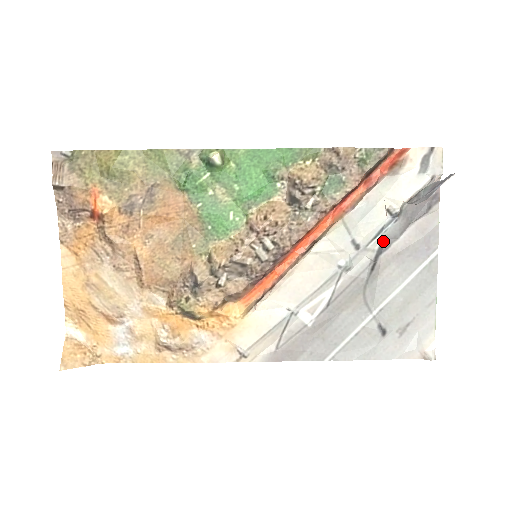
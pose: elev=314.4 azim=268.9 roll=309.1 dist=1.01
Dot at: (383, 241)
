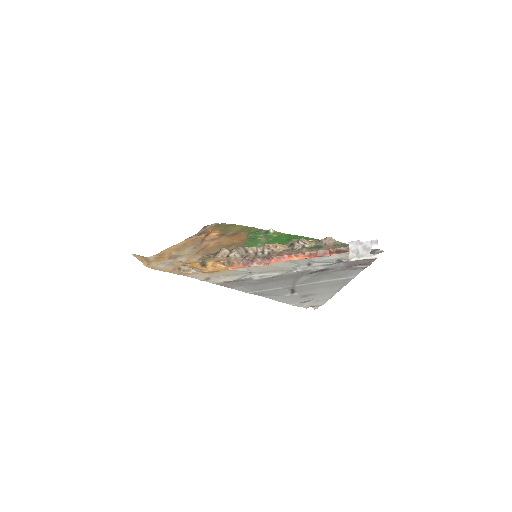
Dot at: (326, 269)
